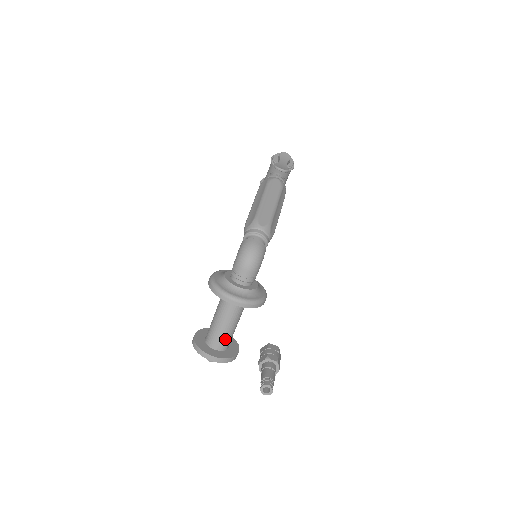
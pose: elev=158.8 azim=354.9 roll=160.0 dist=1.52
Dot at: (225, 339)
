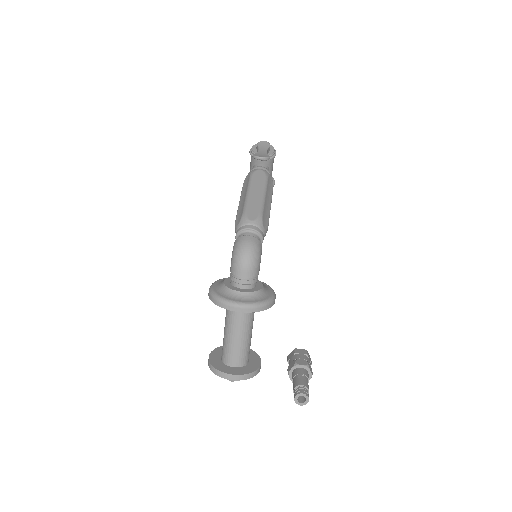
Dot at: (242, 353)
